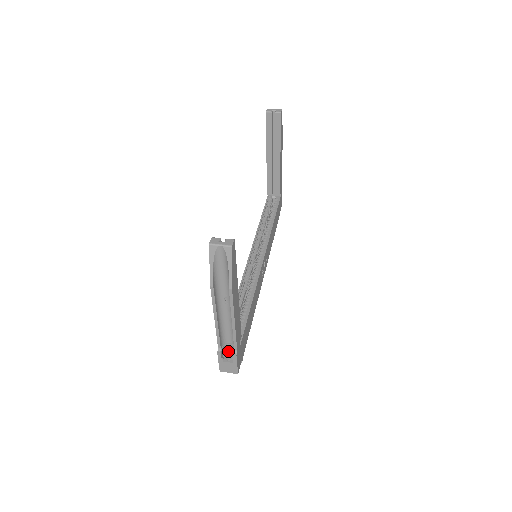
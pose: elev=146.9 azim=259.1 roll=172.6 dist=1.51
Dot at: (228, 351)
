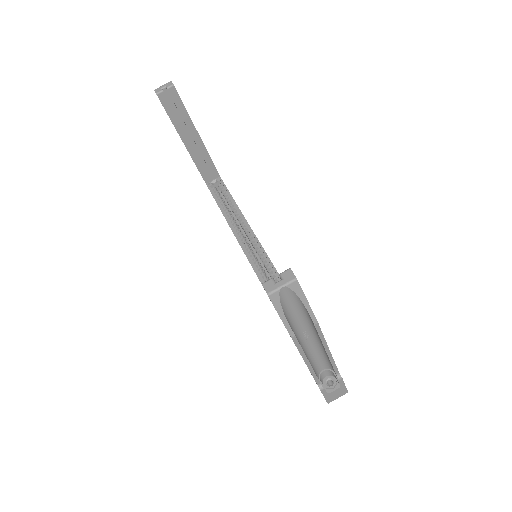
Dot at: (324, 379)
